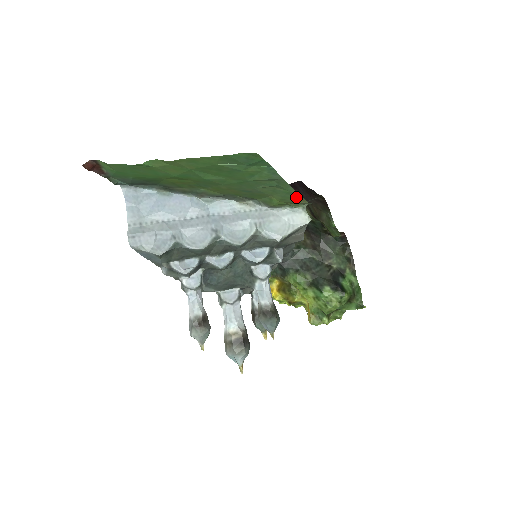
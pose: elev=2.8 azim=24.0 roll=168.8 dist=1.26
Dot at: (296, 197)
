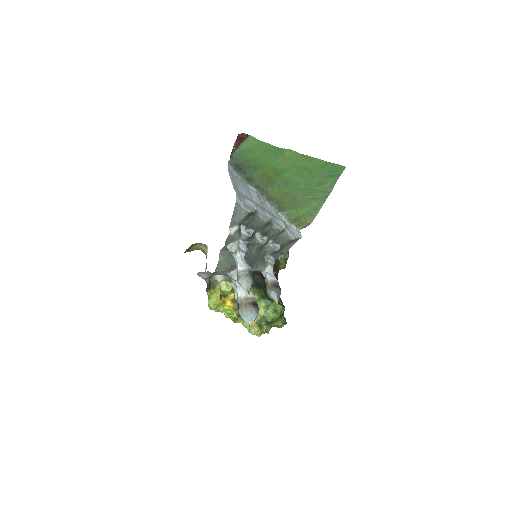
Dot at: (313, 214)
